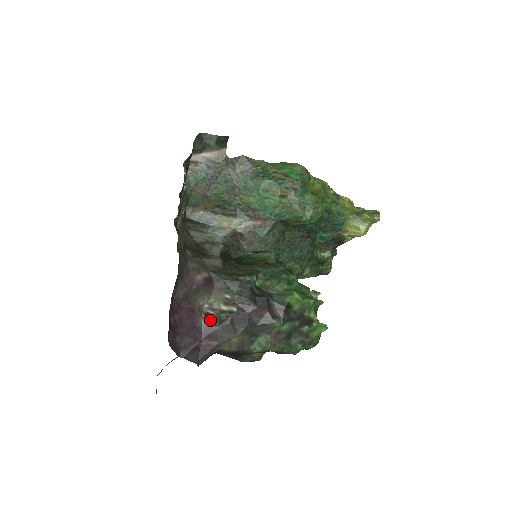
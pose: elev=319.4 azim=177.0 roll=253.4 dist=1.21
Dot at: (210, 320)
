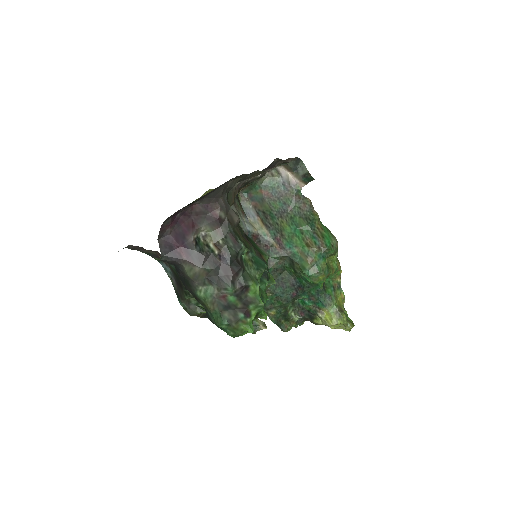
Dot at: (196, 243)
